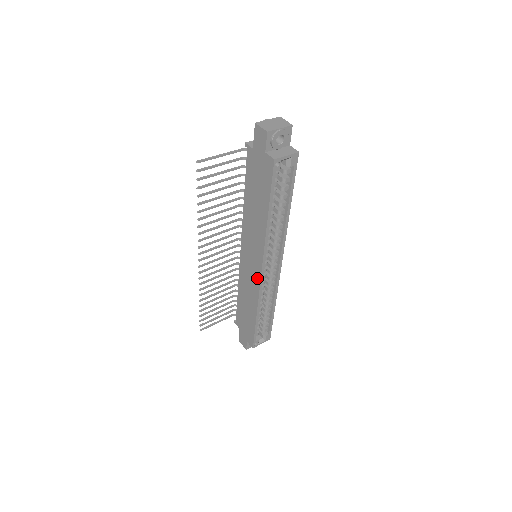
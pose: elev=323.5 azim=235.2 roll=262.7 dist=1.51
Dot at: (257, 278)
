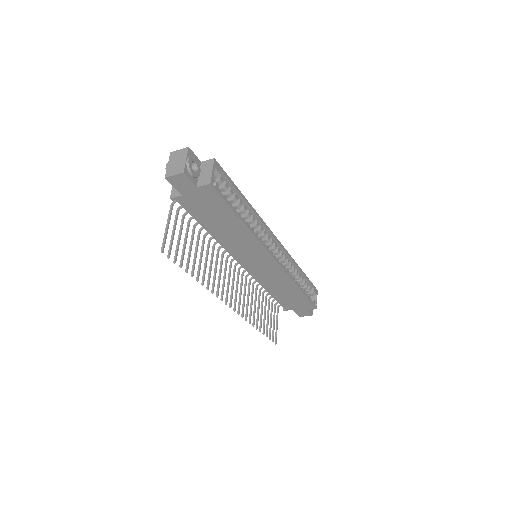
Dot at: (276, 267)
